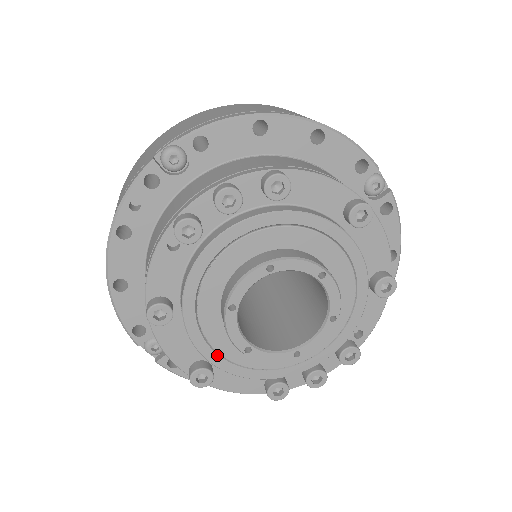
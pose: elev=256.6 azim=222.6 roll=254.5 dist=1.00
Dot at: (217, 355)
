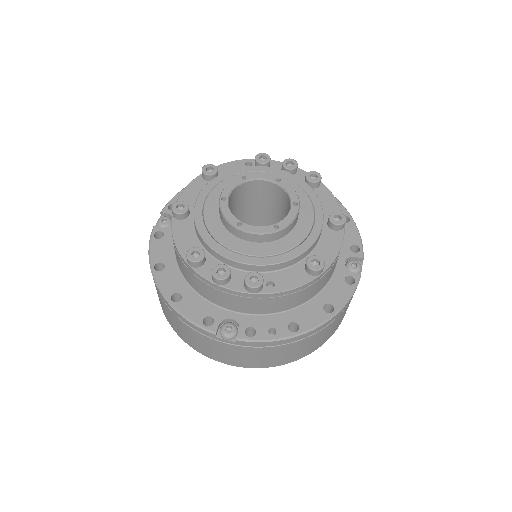
Dot at: (203, 203)
